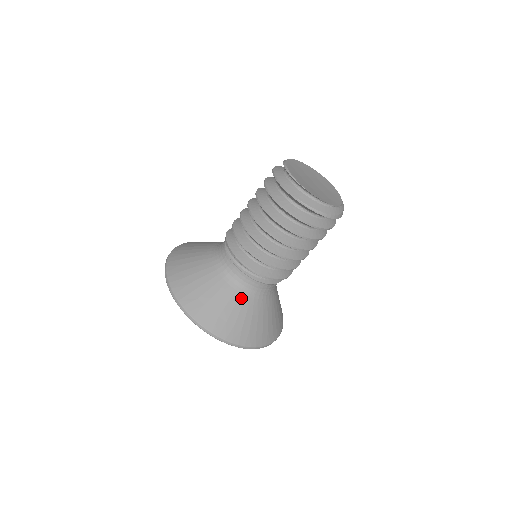
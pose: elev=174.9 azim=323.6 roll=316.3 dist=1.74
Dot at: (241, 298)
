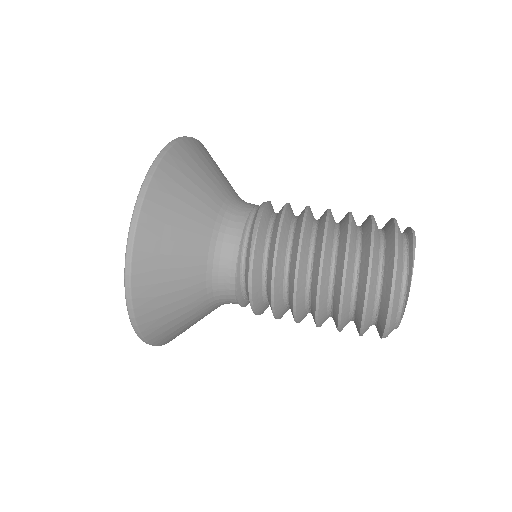
Dot at: (200, 279)
